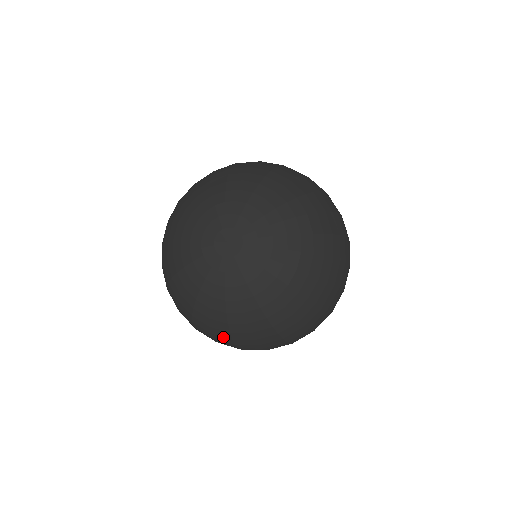
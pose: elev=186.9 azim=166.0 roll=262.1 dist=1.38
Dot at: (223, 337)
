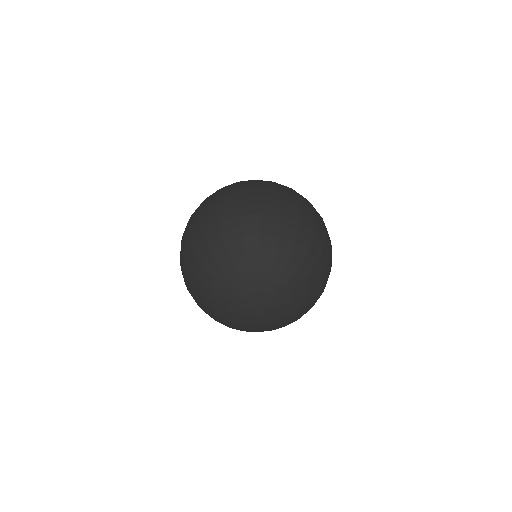
Dot at: occluded
